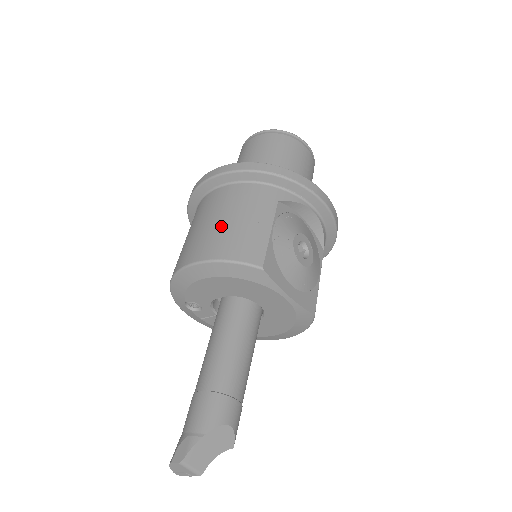
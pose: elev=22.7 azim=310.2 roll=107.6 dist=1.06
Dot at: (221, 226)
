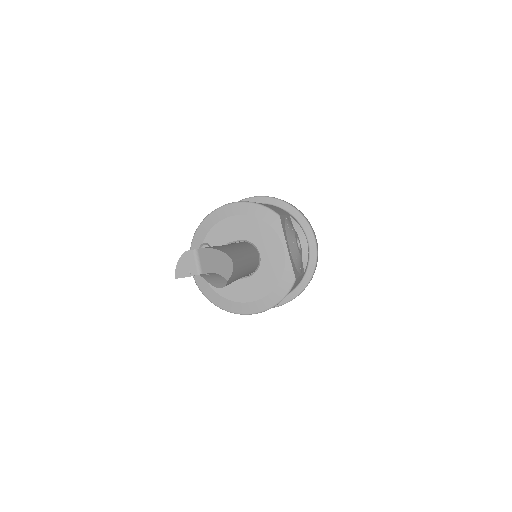
Dot at: occluded
